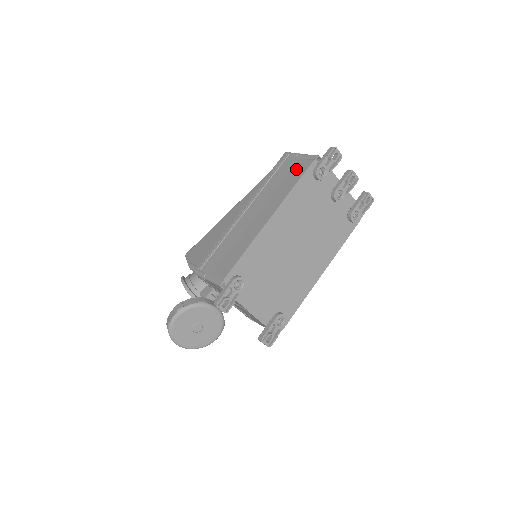
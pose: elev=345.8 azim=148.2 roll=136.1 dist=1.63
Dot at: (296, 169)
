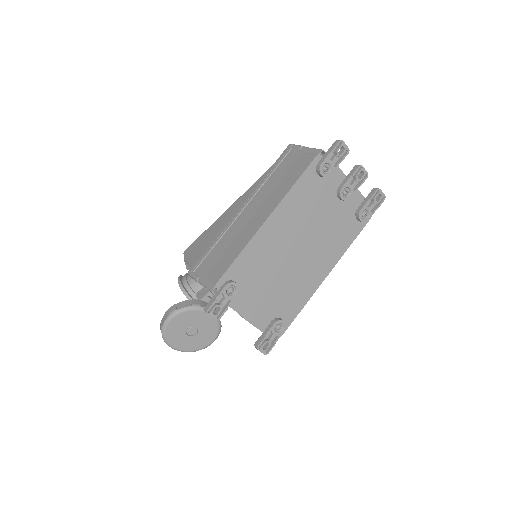
Dot at: (298, 164)
